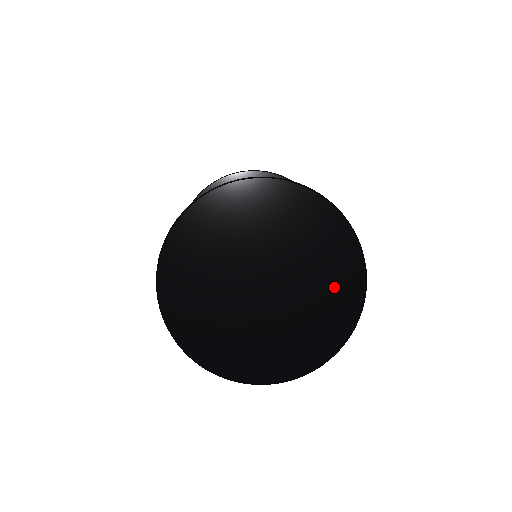
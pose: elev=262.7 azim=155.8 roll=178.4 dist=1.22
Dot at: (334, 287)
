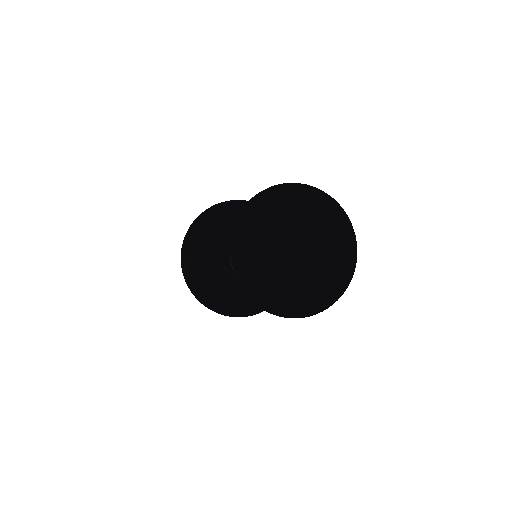
Dot at: (338, 244)
